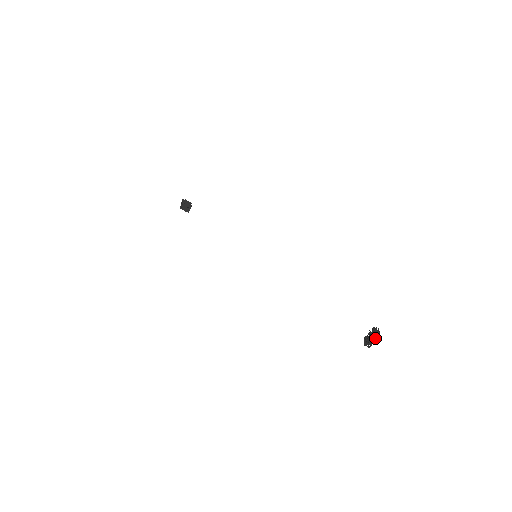
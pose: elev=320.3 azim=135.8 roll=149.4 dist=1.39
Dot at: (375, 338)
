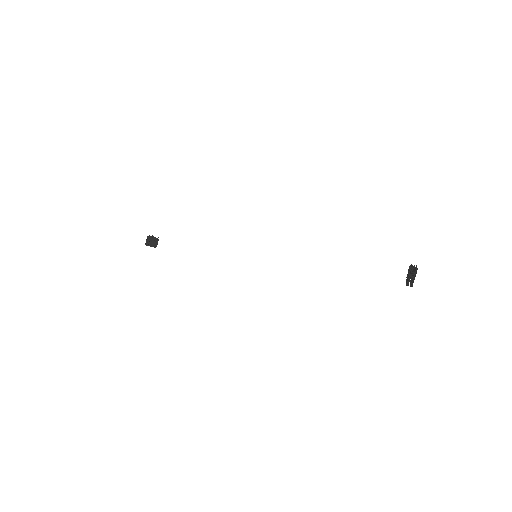
Dot at: occluded
